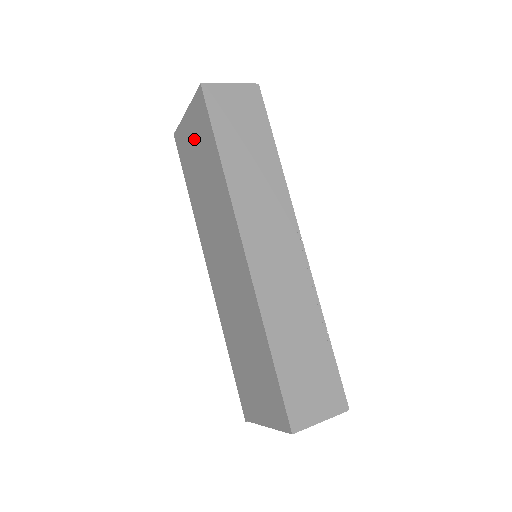
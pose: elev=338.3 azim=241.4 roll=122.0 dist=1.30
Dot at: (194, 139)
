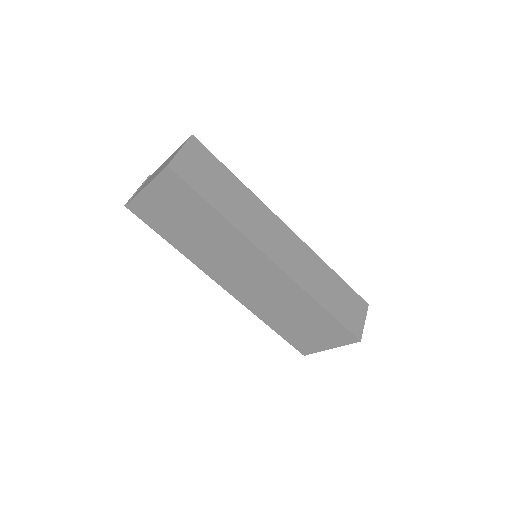
Dot at: (168, 205)
